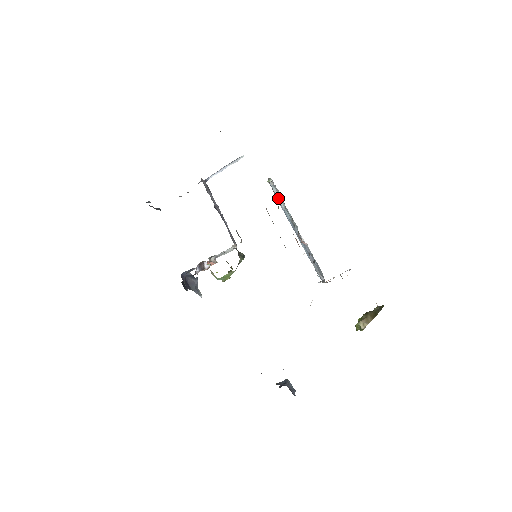
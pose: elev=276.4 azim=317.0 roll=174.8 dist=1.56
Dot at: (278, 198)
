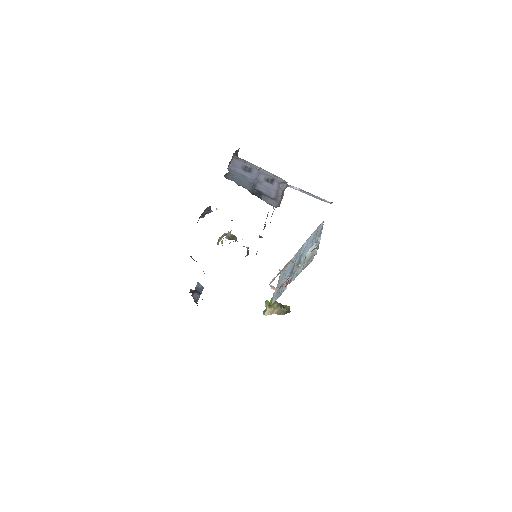
Dot at: (311, 249)
